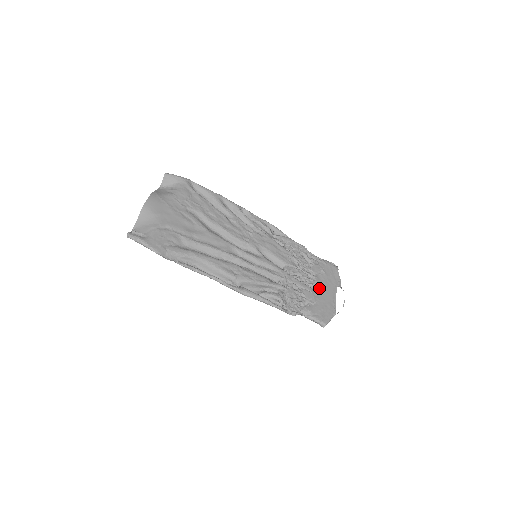
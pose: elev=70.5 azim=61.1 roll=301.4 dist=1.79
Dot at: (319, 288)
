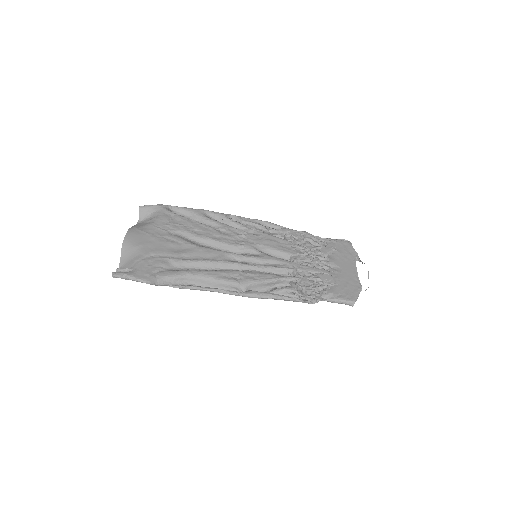
Dot at: (335, 268)
